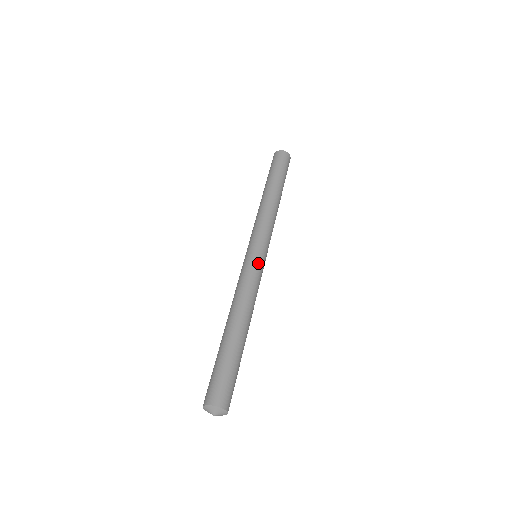
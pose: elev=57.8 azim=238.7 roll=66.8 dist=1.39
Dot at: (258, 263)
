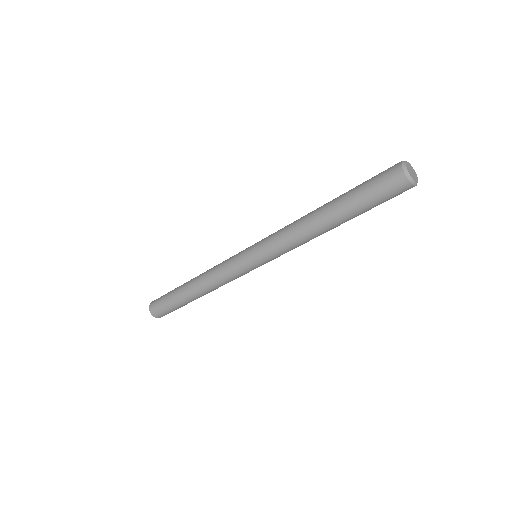
Dot at: (248, 272)
